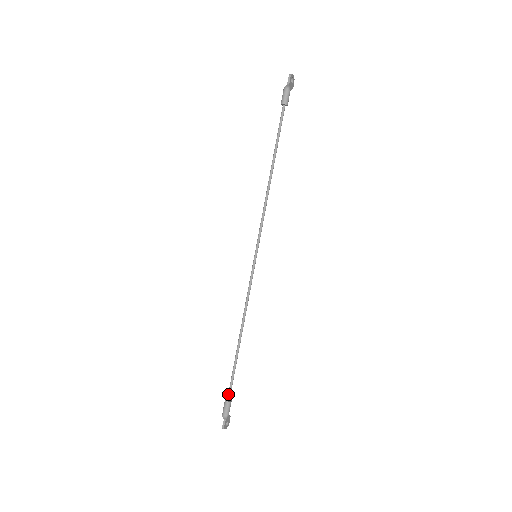
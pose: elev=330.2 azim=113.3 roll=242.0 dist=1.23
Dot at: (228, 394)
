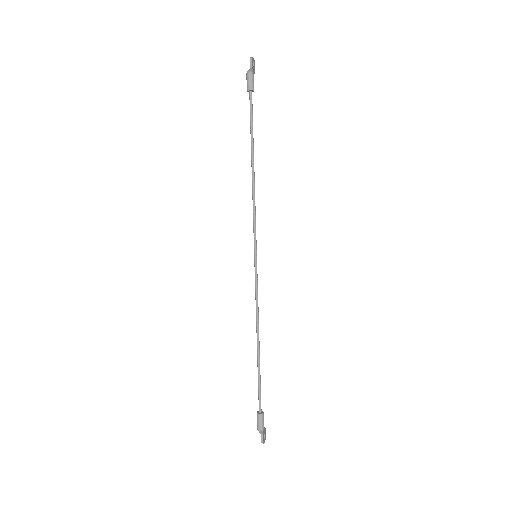
Dot at: (259, 406)
